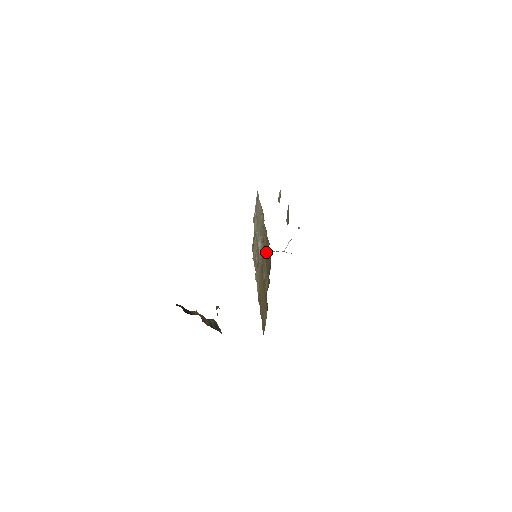
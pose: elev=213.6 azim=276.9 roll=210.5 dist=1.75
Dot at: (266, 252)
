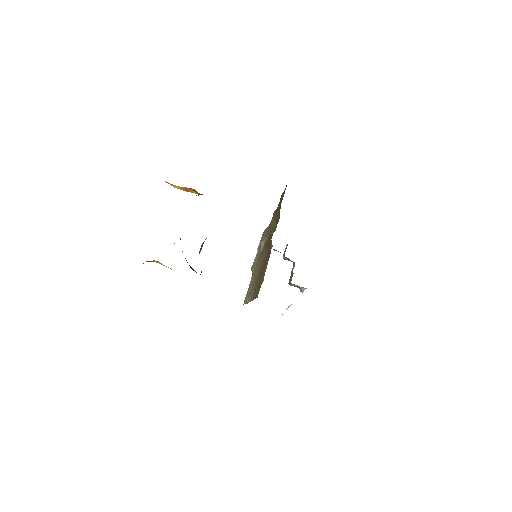
Dot at: occluded
